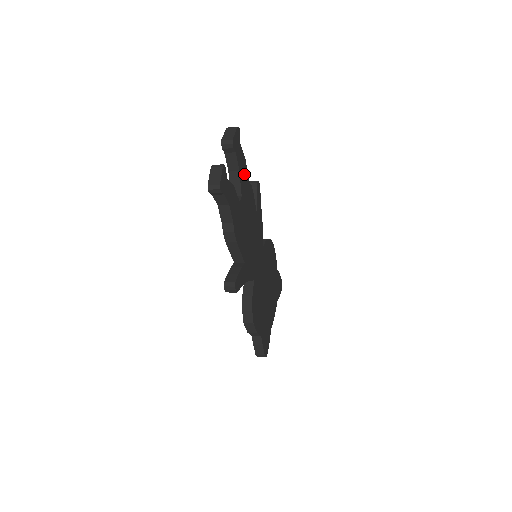
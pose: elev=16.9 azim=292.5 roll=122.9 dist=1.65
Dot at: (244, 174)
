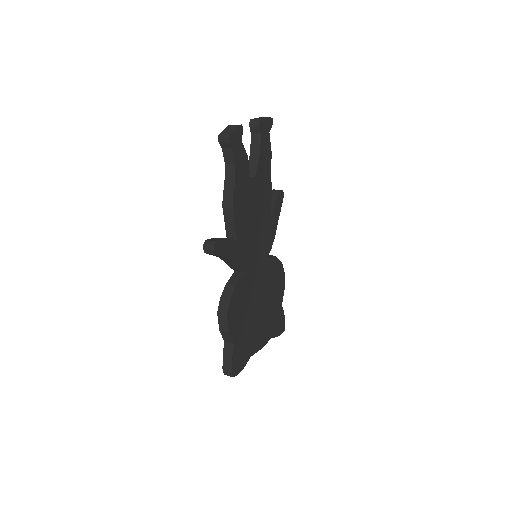
Dot at: (265, 163)
